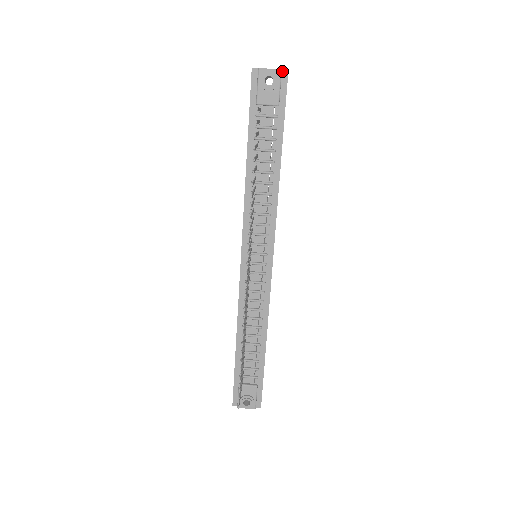
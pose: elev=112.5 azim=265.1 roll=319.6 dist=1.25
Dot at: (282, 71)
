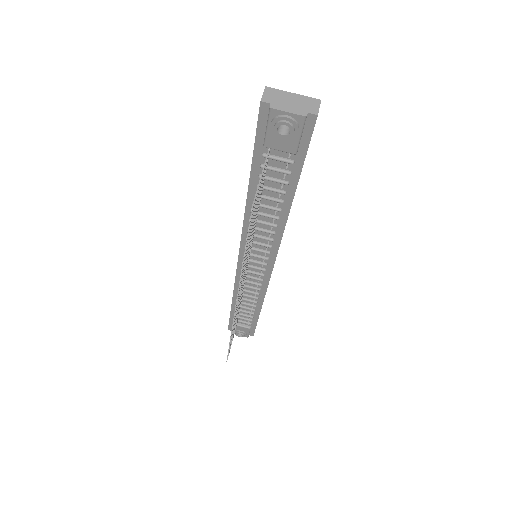
Dot at: (308, 114)
